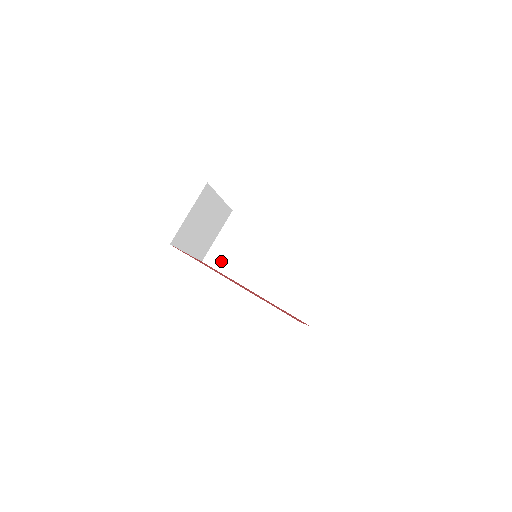
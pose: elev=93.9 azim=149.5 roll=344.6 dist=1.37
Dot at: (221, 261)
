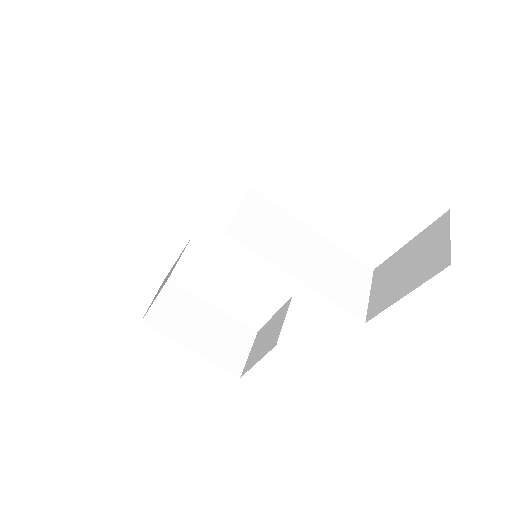
Dot at: (249, 236)
